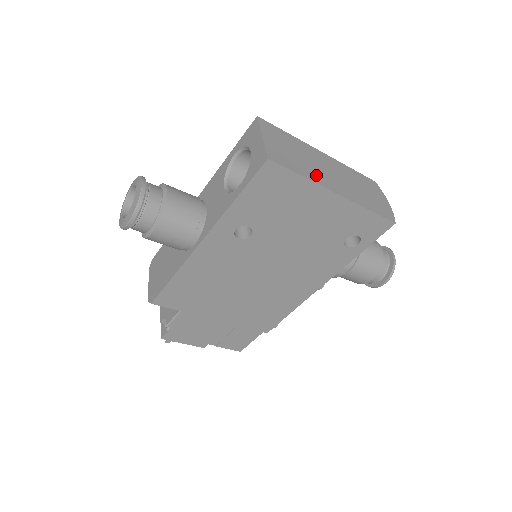
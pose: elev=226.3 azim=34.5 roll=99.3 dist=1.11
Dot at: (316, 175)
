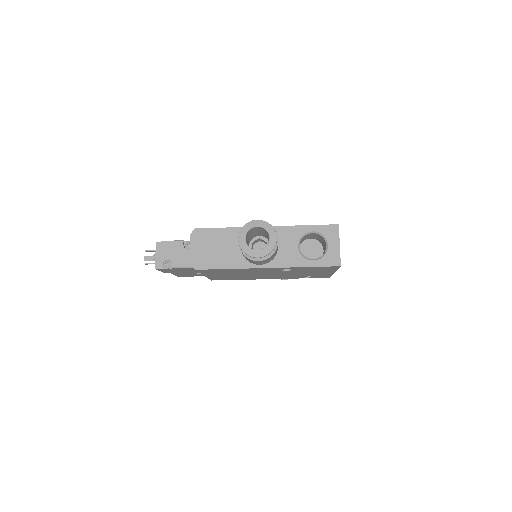
Dot at: occluded
